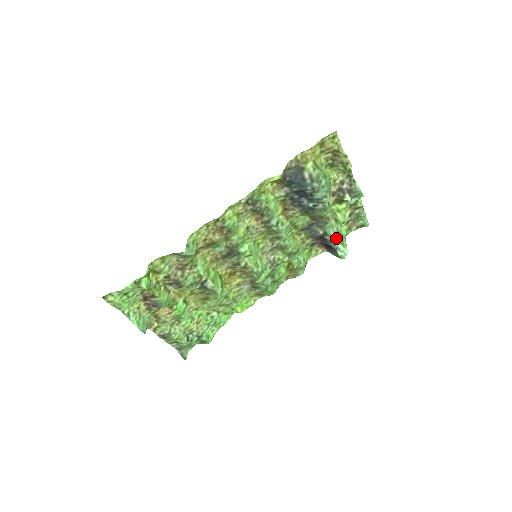
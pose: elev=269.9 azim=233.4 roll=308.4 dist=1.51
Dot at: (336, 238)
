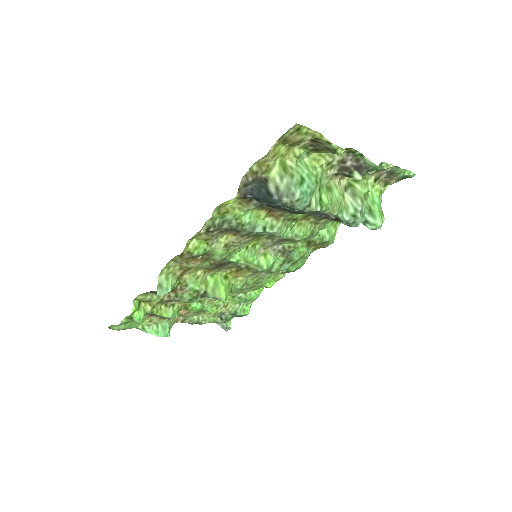
Dot at: (355, 220)
